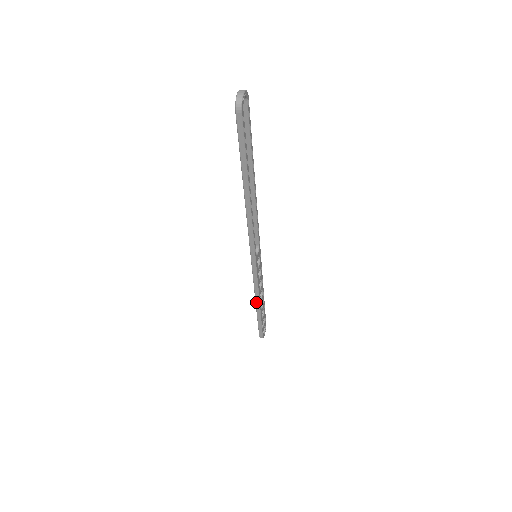
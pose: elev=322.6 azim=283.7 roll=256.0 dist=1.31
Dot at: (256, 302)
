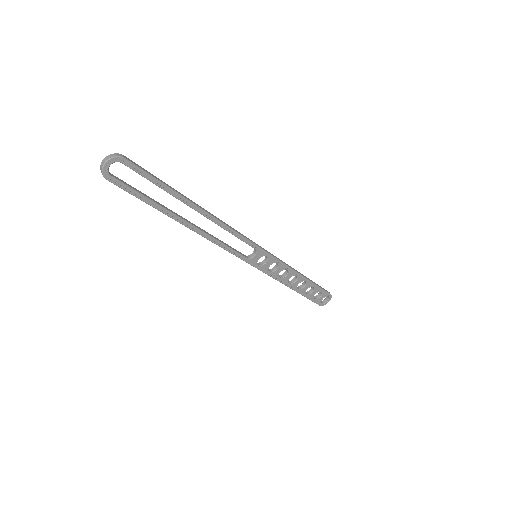
Dot at: (285, 284)
